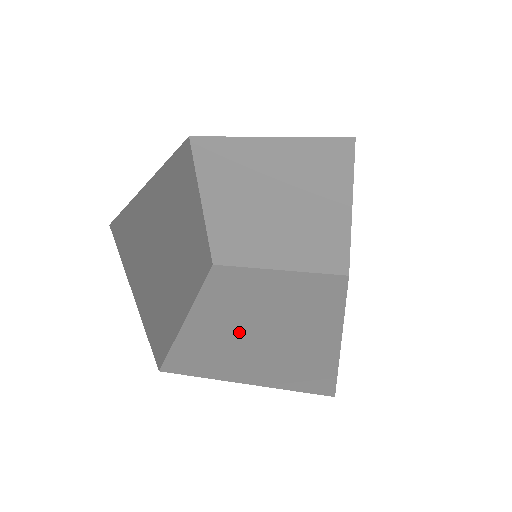
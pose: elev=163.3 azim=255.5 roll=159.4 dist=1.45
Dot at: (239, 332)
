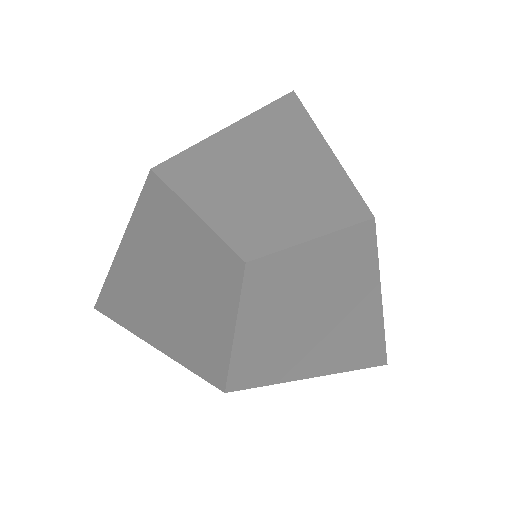
Dot at: occluded
